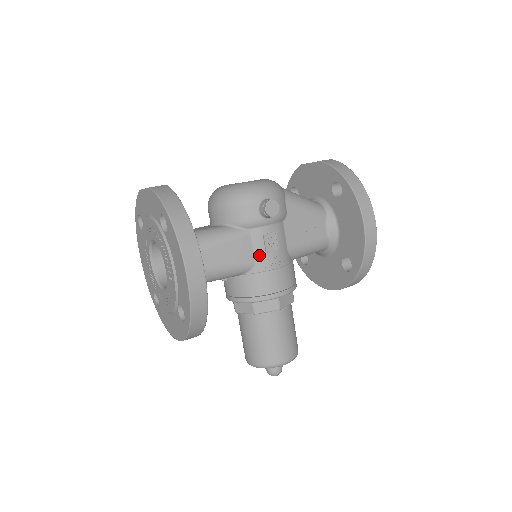
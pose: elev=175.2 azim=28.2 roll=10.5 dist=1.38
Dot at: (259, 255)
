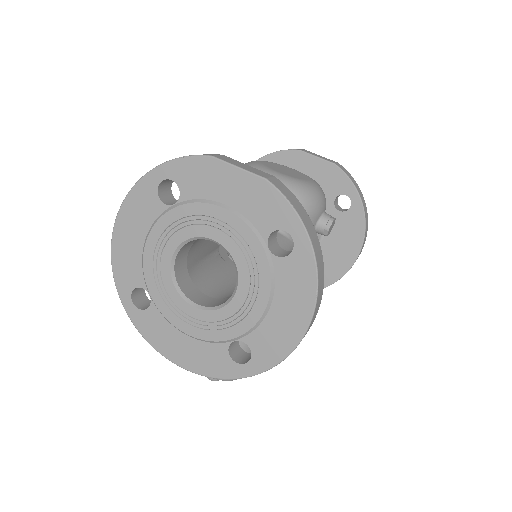
Dot at: occluded
